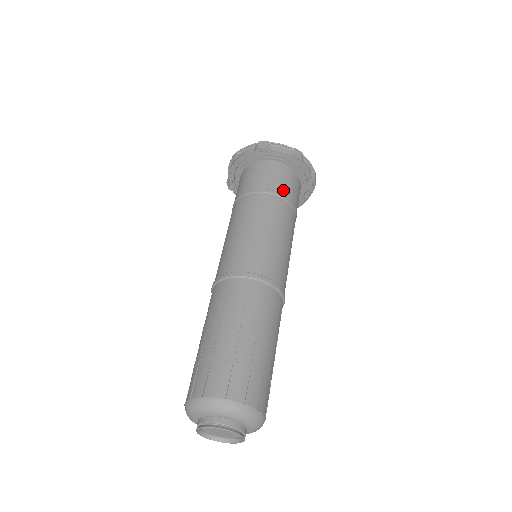
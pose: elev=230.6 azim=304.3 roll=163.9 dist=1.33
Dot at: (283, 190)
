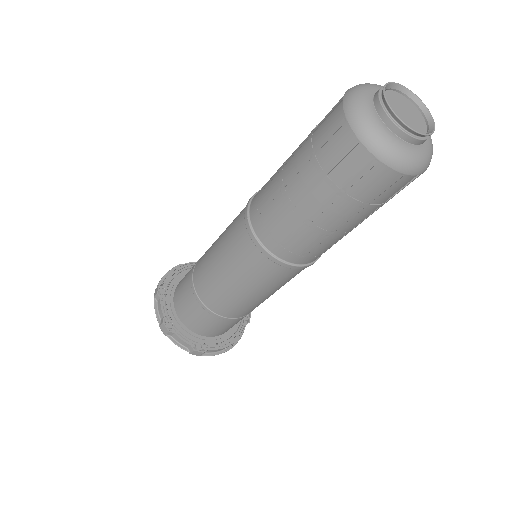
Dot at: occluded
